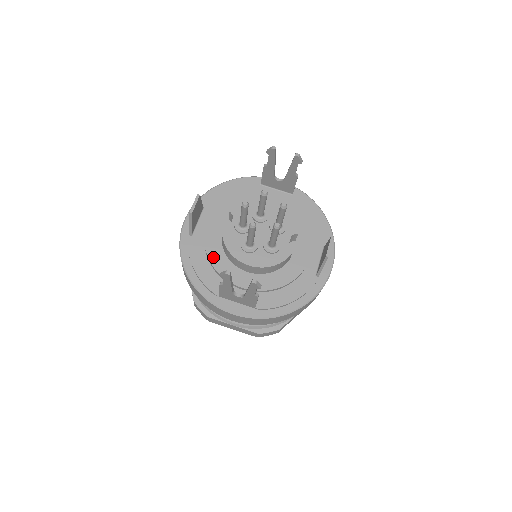
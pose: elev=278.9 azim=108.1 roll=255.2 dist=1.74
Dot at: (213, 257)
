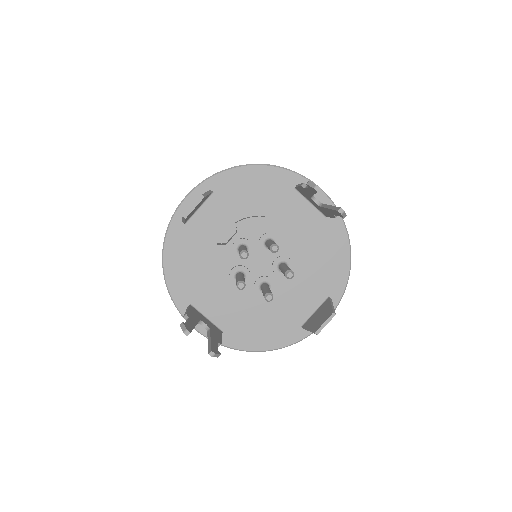
Dot at: (198, 262)
